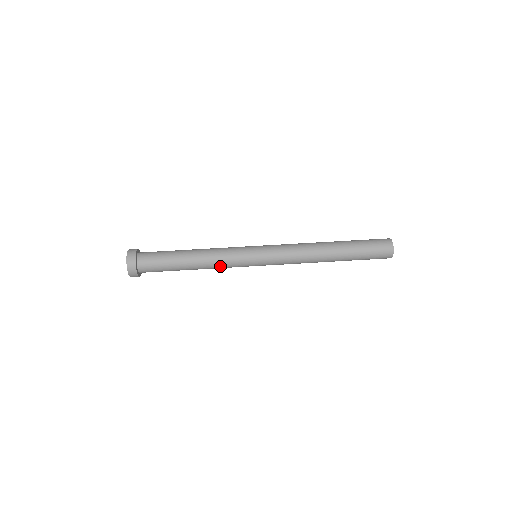
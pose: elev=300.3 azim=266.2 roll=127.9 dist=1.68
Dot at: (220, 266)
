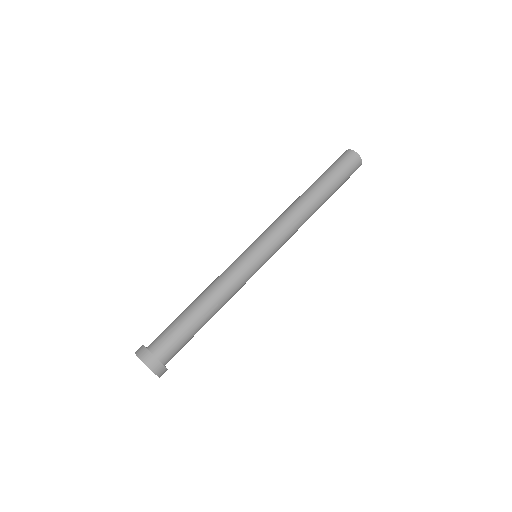
Dot at: (232, 288)
